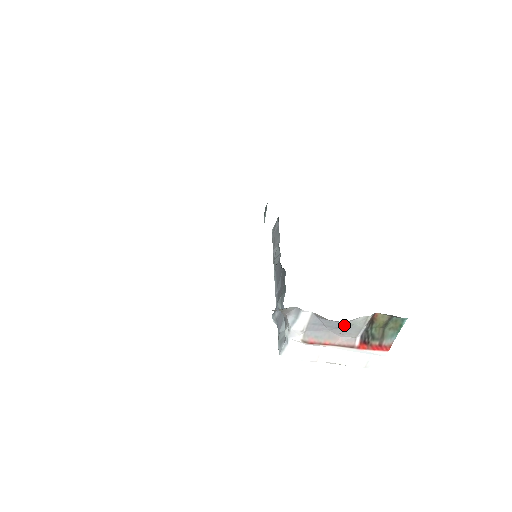
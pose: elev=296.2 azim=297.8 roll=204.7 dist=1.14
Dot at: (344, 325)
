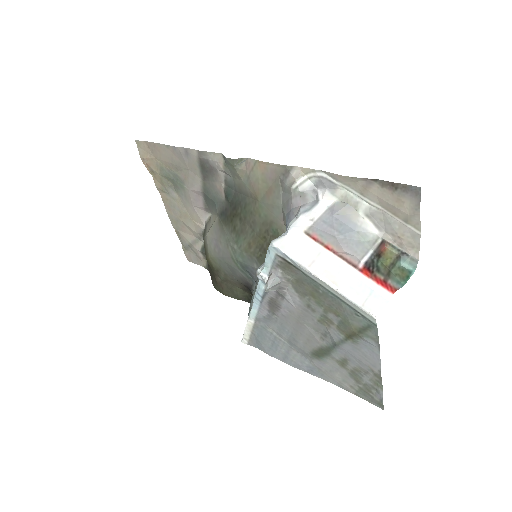
Dot at: (353, 235)
